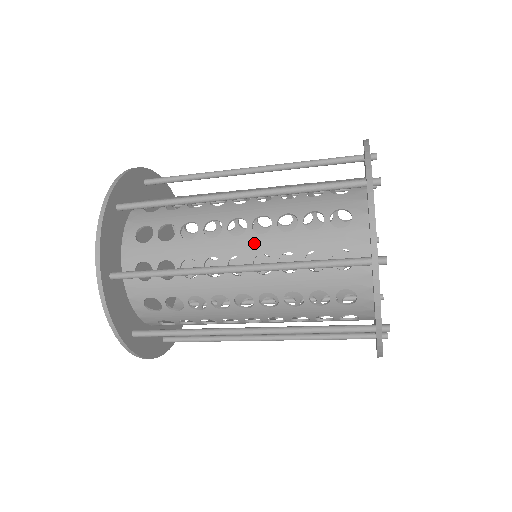
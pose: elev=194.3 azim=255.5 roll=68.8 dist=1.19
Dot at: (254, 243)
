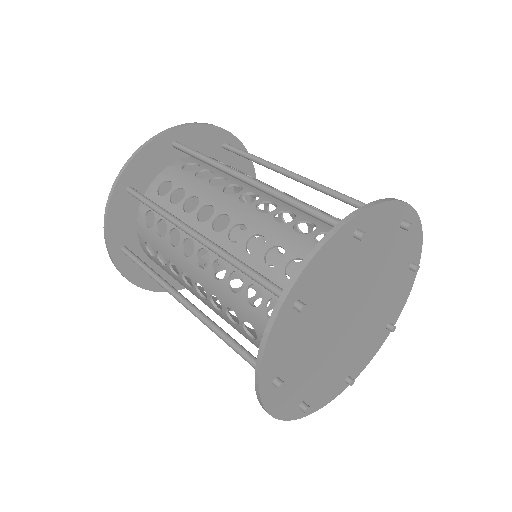
Dot at: (210, 283)
